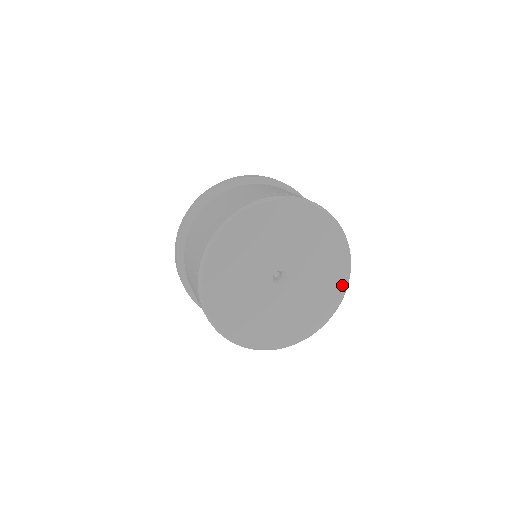
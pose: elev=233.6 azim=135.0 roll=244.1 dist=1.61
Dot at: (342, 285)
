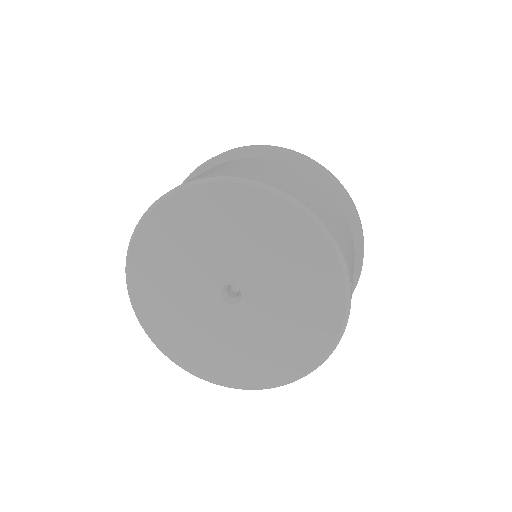
Dot at: (337, 296)
